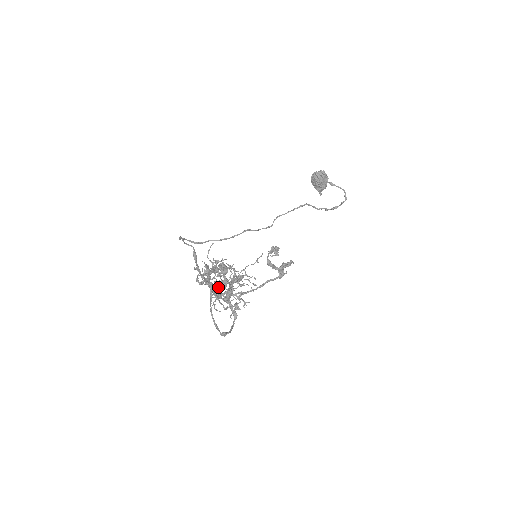
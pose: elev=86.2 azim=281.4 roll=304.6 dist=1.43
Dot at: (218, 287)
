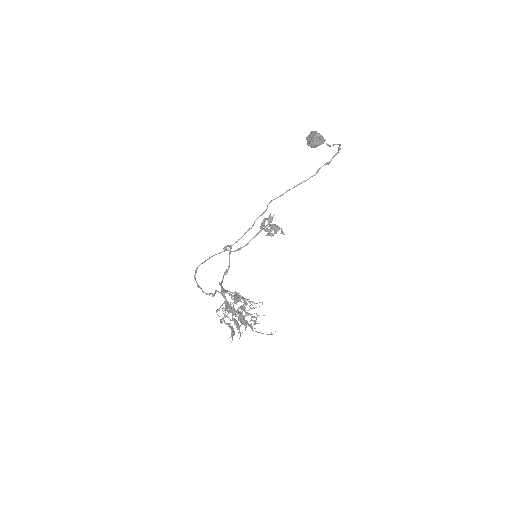
Dot at: occluded
